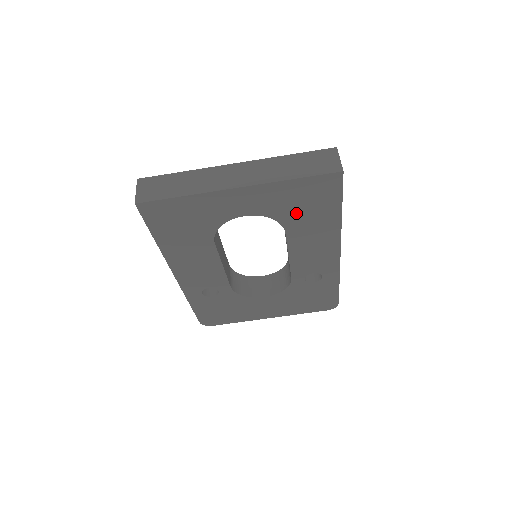
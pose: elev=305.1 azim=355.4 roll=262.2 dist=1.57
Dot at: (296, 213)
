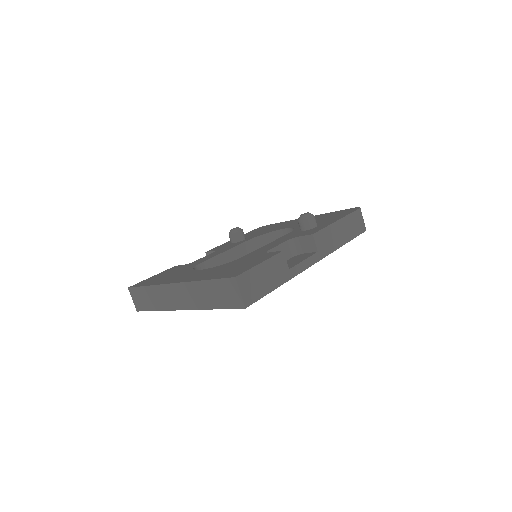
Dot at: occluded
